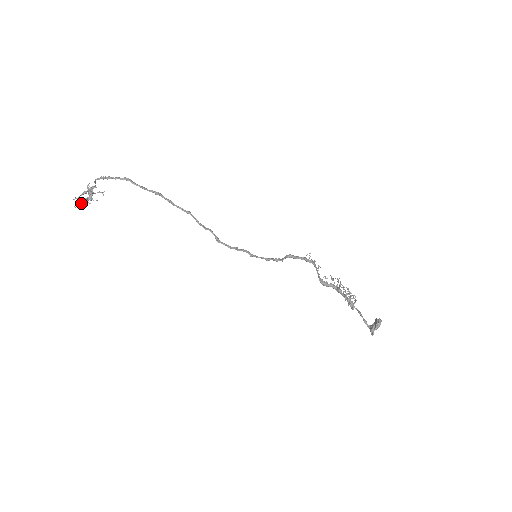
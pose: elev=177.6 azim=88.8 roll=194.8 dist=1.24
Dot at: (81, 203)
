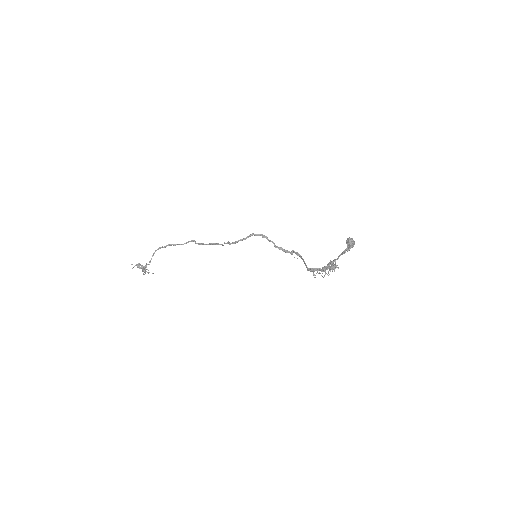
Dot at: (137, 265)
